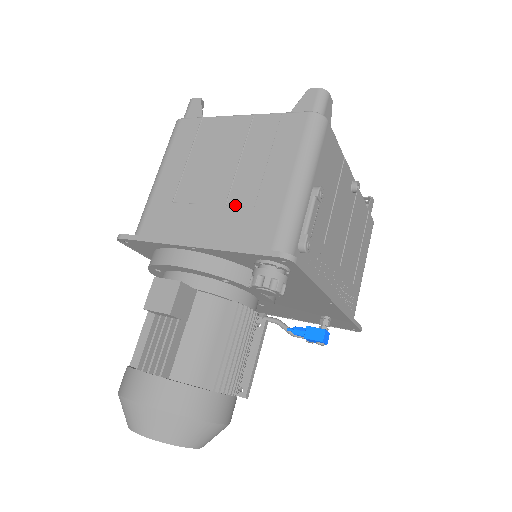
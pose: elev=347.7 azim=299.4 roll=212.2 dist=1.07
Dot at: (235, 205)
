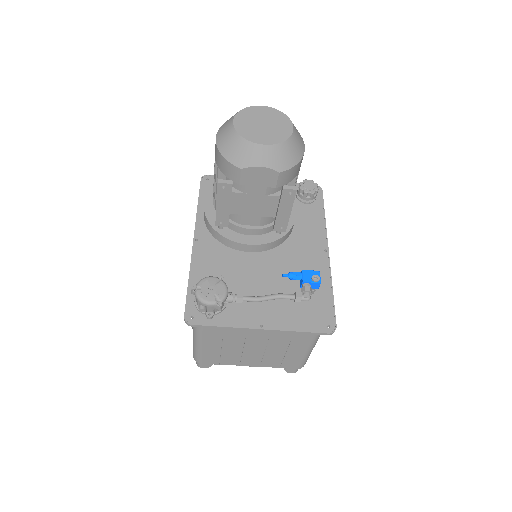
Dot at: occluded
